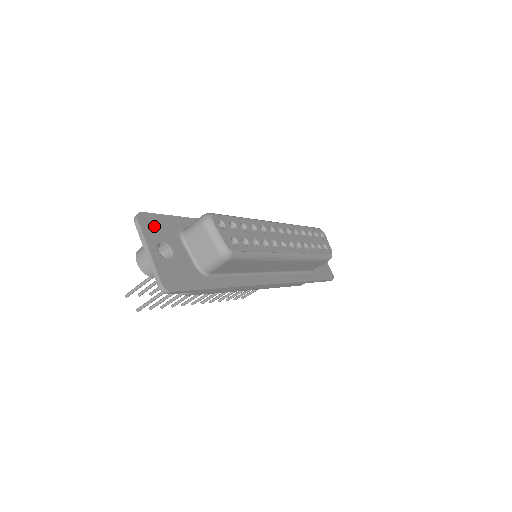
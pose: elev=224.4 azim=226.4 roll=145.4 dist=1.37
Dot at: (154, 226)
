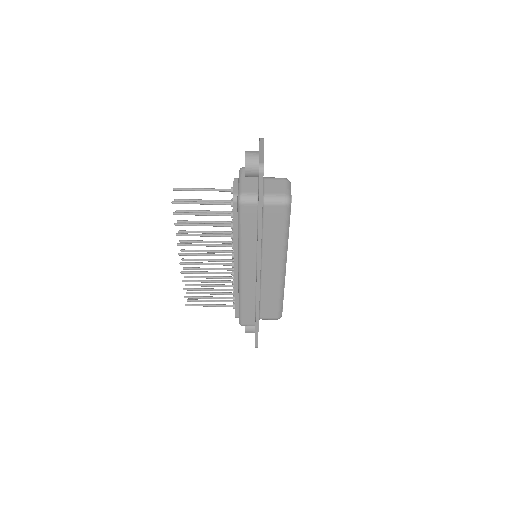
Dot at: occluded
